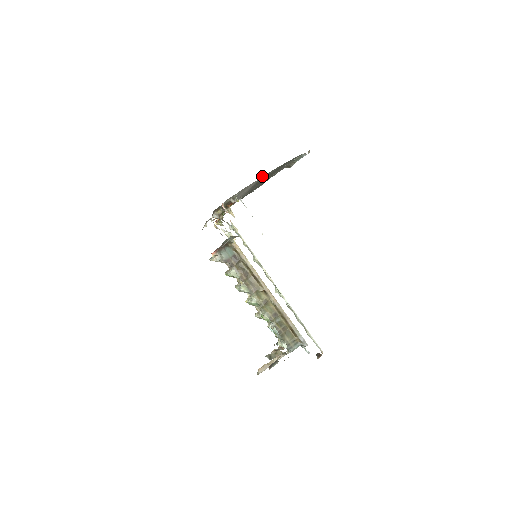
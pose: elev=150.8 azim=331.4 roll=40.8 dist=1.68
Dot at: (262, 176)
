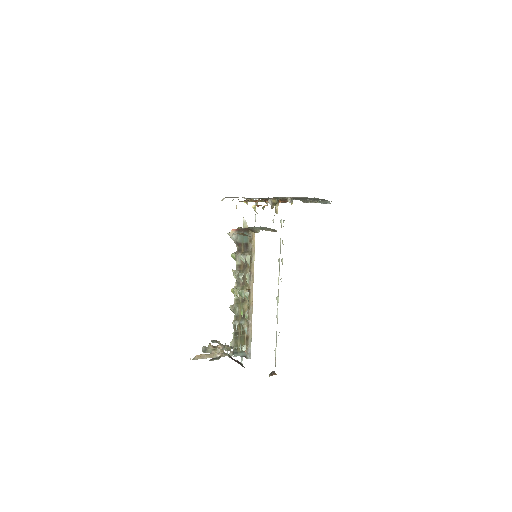
Dot at: occluded
